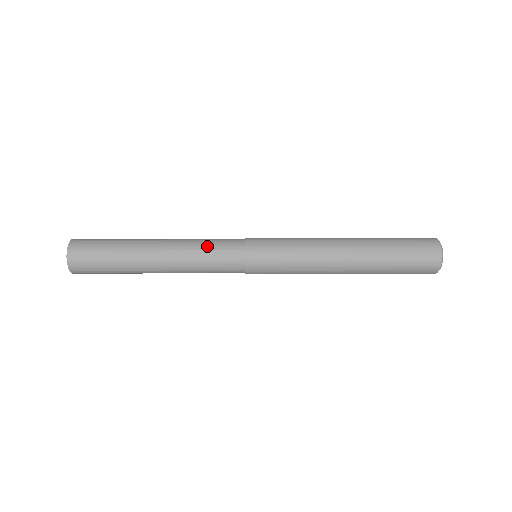
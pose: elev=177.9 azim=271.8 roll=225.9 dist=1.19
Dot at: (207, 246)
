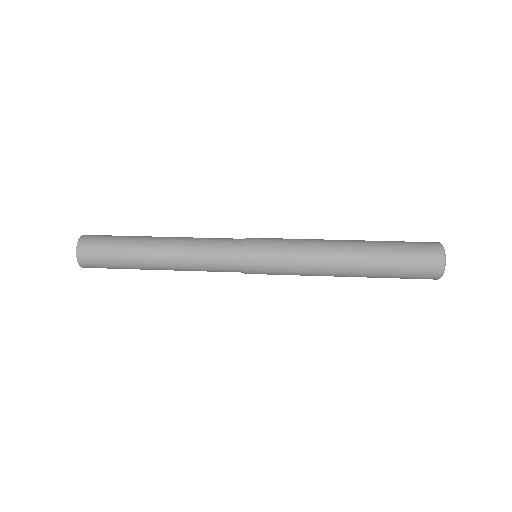
Dot at: (208, 243)
